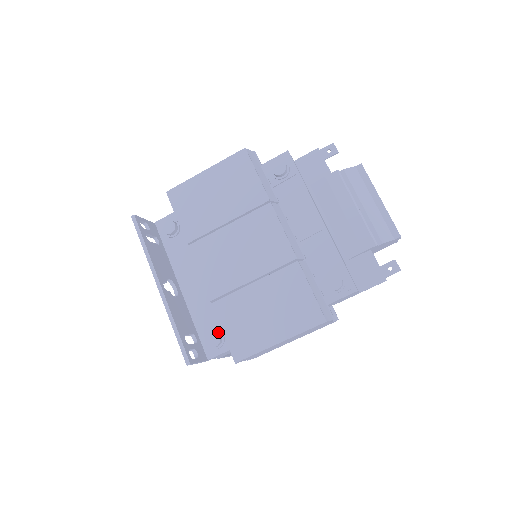
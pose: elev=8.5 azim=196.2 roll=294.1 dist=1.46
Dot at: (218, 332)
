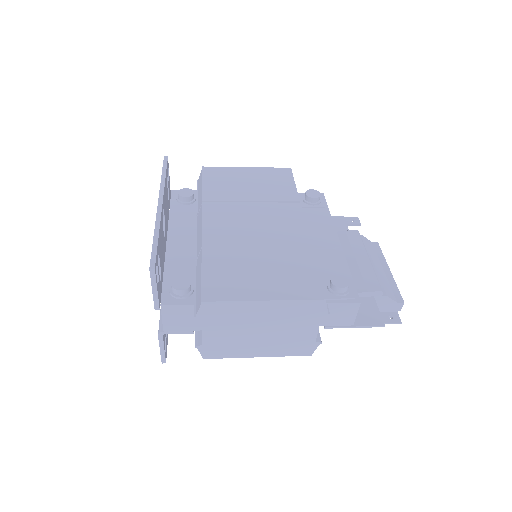
Dot at: (190, 282)
